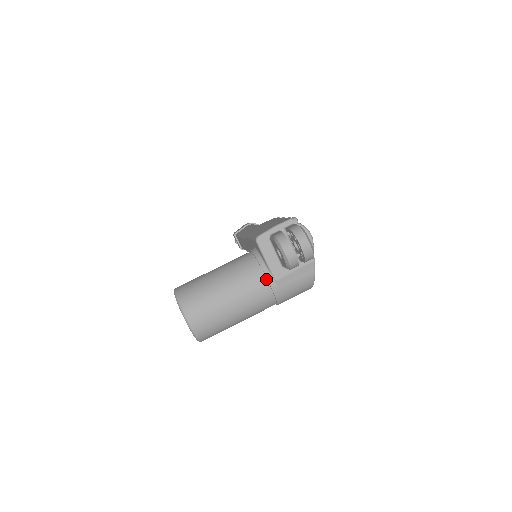
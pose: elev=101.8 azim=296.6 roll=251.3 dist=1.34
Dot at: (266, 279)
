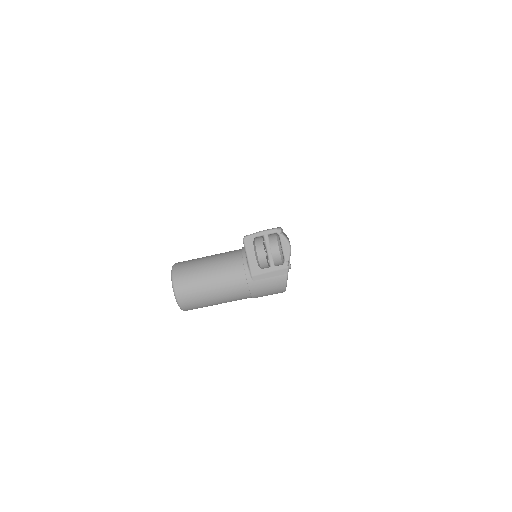
Dot at: (244, 273)
